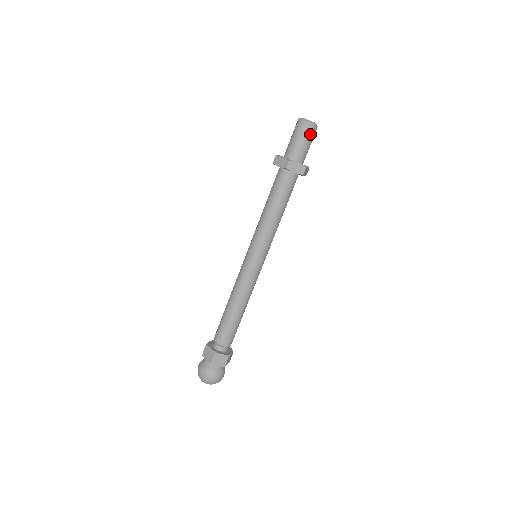
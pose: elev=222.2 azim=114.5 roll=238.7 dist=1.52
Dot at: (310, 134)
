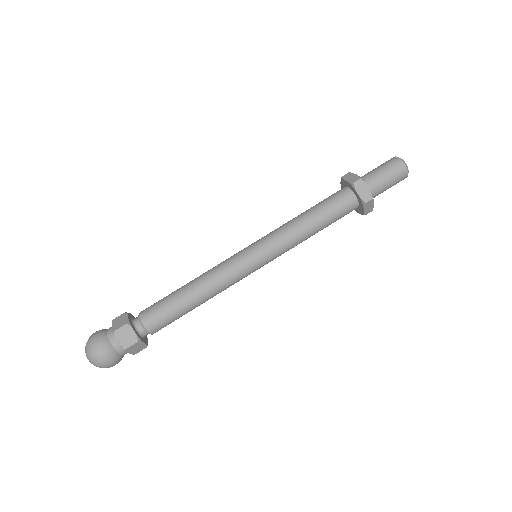
Dot at: (398, 182)
